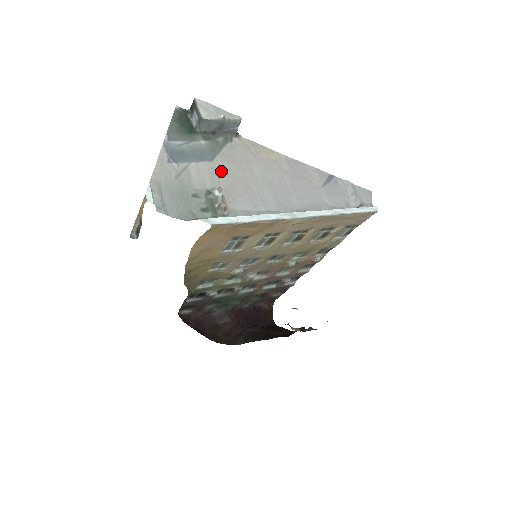
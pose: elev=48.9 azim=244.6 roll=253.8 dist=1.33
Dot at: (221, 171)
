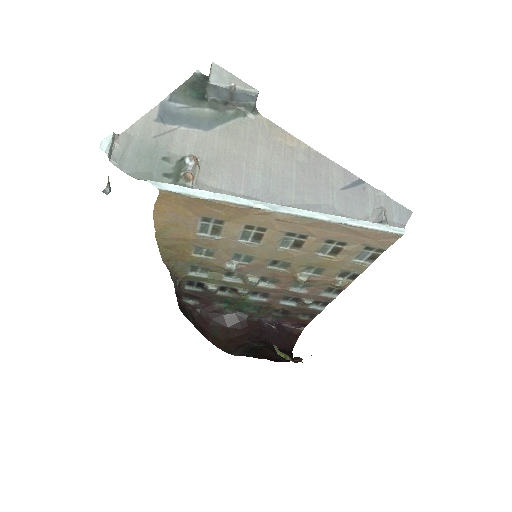
Dot at: (213, 143)
